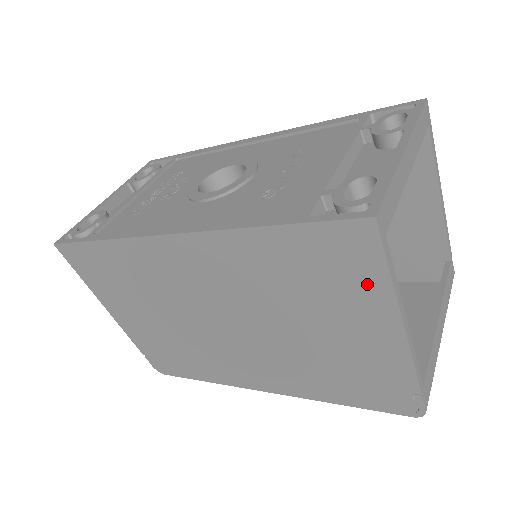
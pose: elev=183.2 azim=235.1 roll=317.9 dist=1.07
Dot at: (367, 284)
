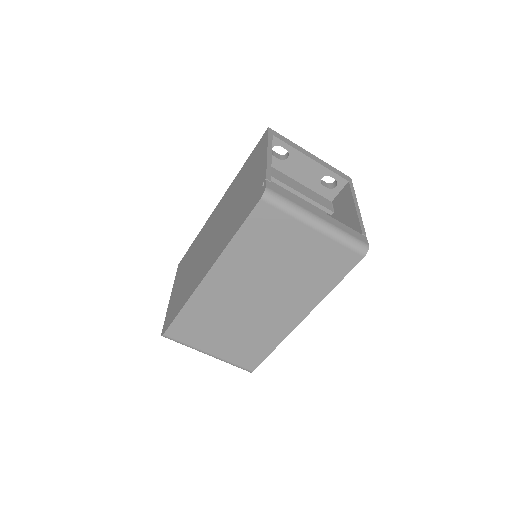
Dot at: (262, 150)
